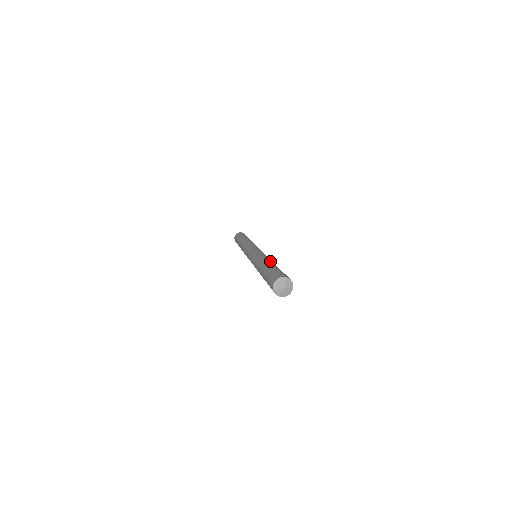
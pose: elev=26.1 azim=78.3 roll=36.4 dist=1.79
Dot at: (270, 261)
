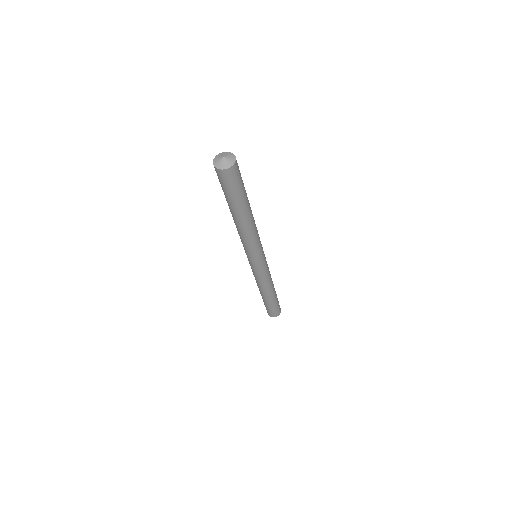
Dot at: occluded
